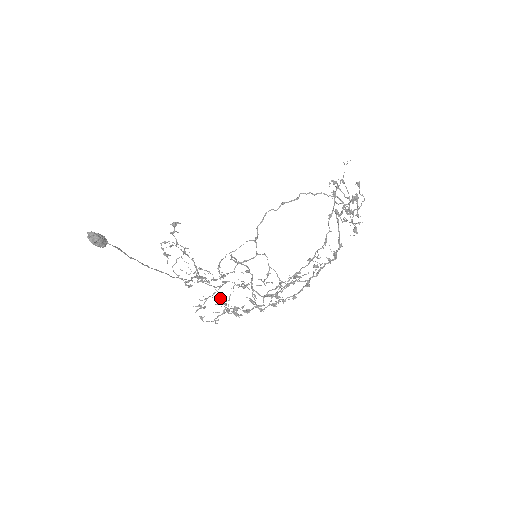
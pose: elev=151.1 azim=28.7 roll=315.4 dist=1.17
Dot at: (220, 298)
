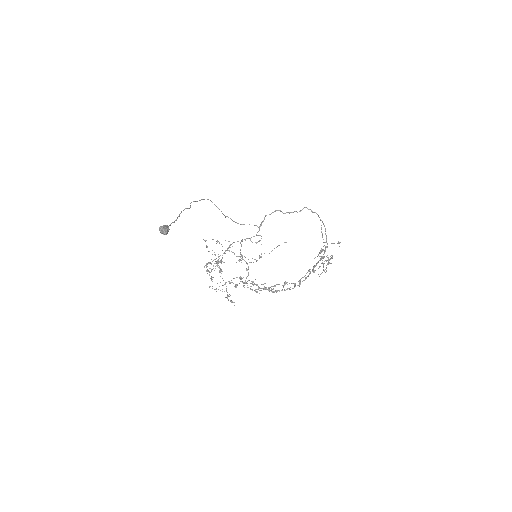
Dot at: (226, 289)
